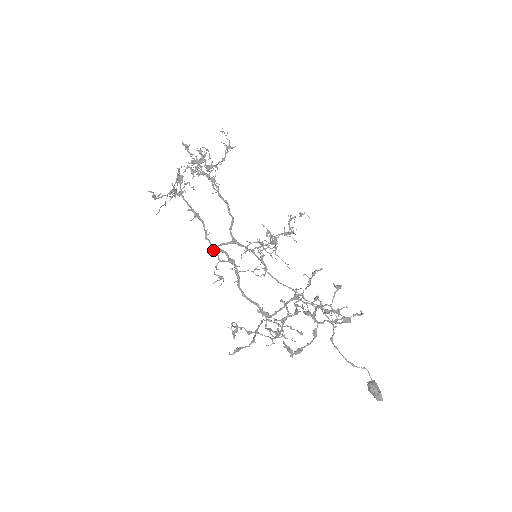
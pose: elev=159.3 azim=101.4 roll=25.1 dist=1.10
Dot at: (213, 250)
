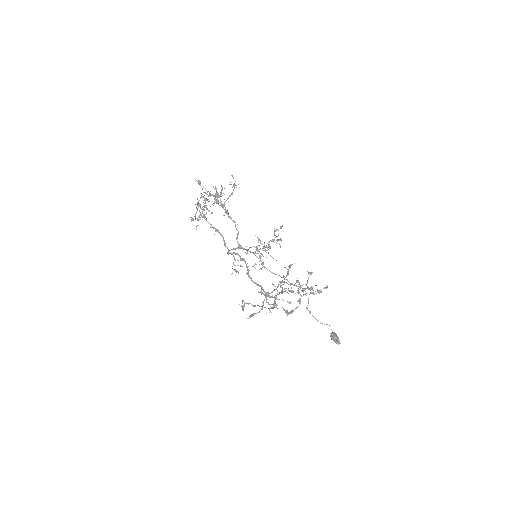
Dot at: (230, 253)
